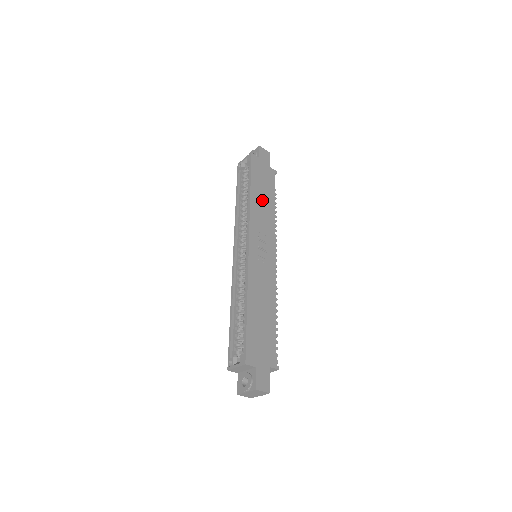
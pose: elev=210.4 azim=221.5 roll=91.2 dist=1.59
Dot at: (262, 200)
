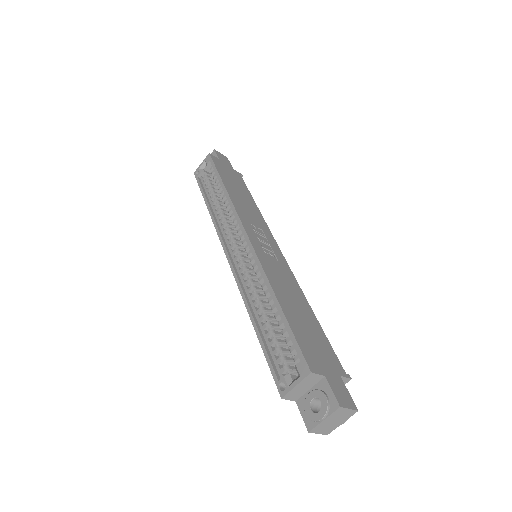
Dot at: (240, 196)
